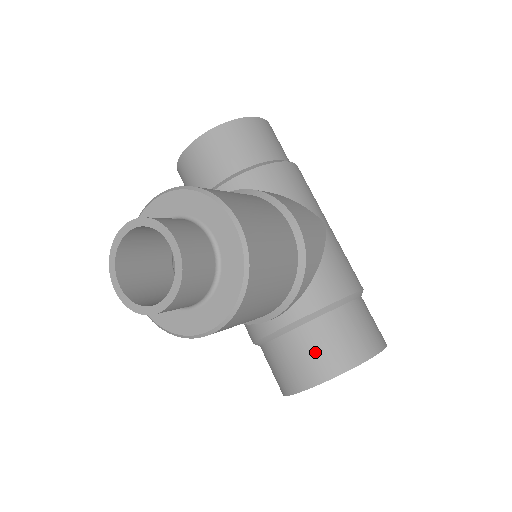
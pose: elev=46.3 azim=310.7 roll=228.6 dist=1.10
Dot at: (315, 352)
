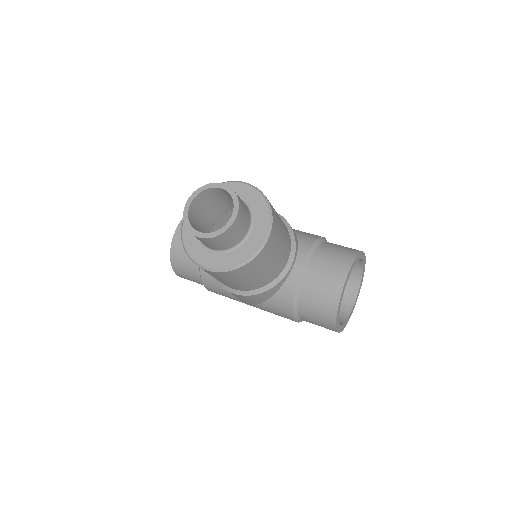
Dot at: (330, 264)
